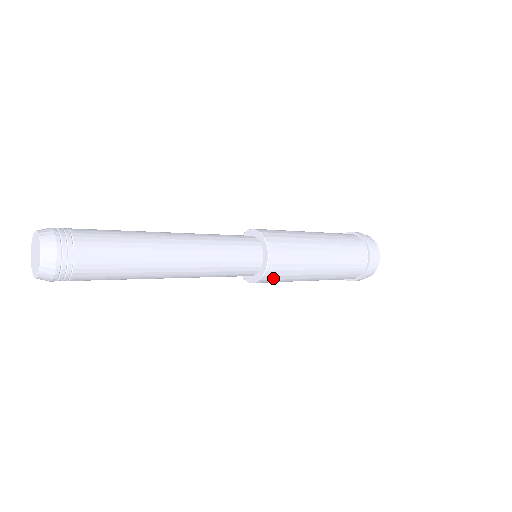
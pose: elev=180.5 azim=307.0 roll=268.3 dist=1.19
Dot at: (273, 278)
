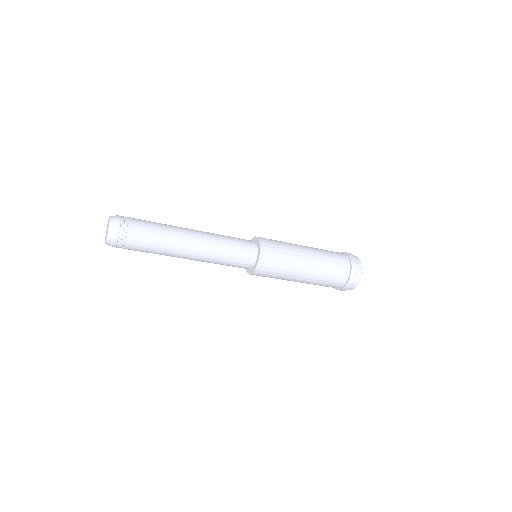
Dot at: occluded
